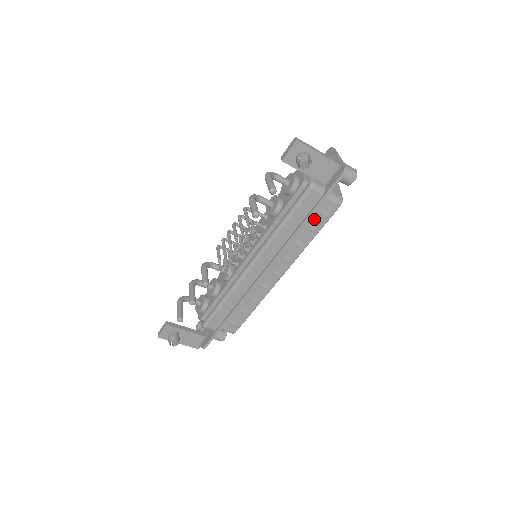
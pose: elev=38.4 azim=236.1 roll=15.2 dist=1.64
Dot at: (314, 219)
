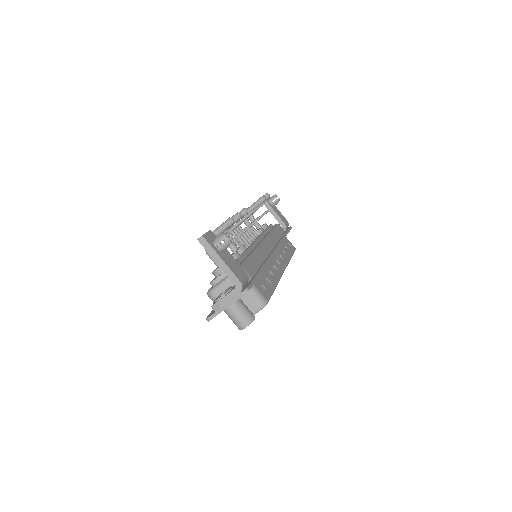
Dot at: (286, 245)
